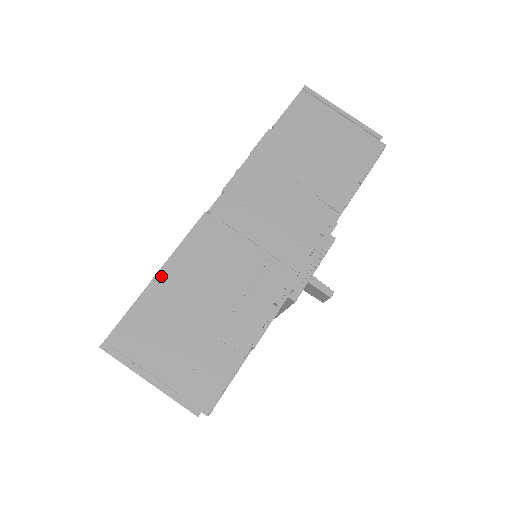
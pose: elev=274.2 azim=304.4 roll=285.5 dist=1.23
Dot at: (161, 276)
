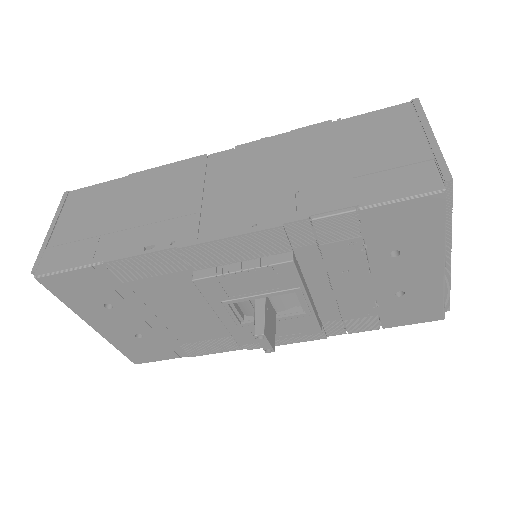
Dot at: (133, 176)
